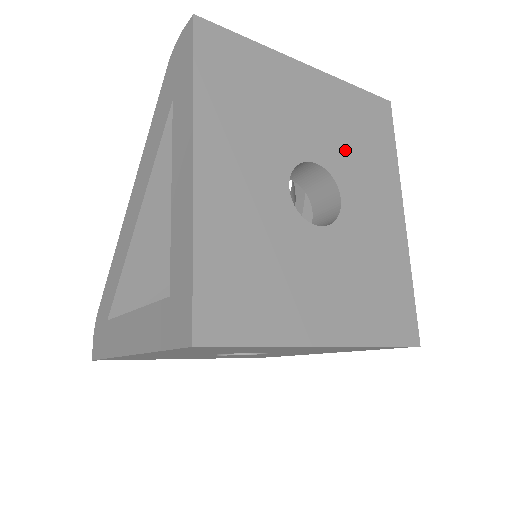
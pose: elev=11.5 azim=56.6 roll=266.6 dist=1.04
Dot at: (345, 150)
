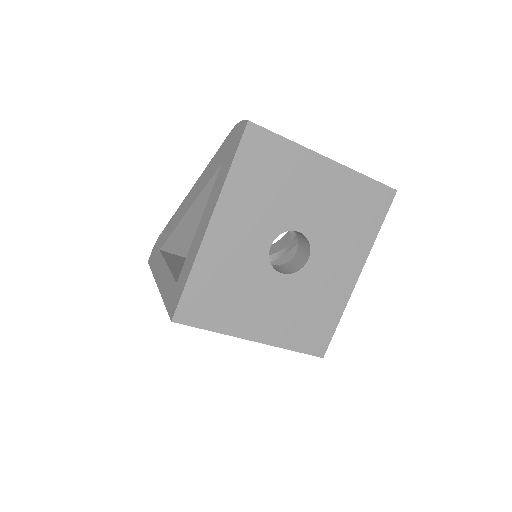
Dot at: (330, 225)
